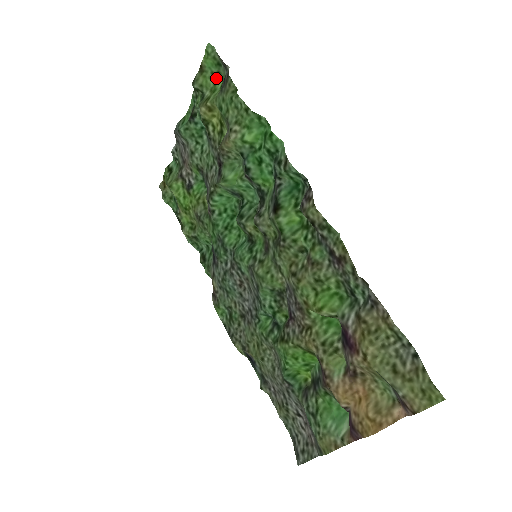
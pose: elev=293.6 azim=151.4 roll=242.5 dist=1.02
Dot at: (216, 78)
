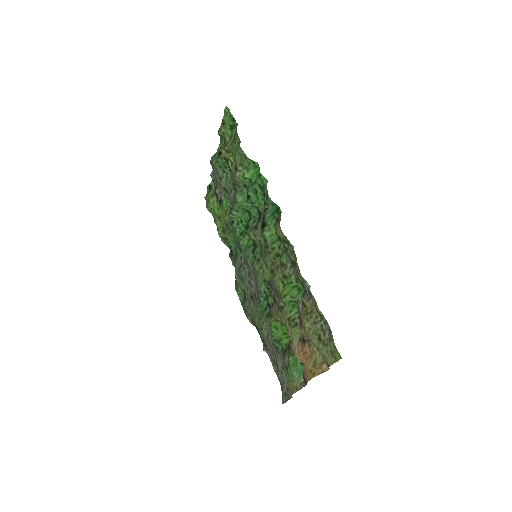
Dot at: (233, 129)
